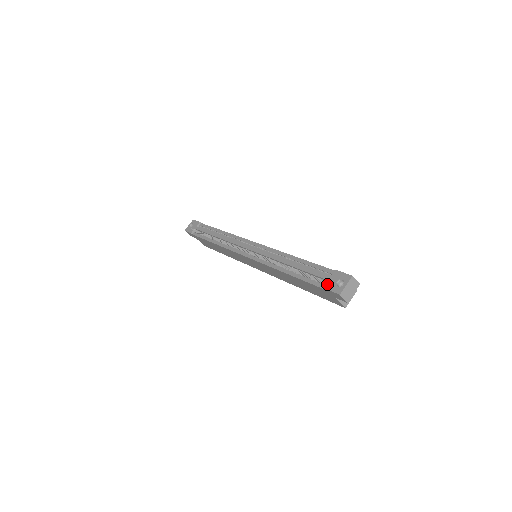
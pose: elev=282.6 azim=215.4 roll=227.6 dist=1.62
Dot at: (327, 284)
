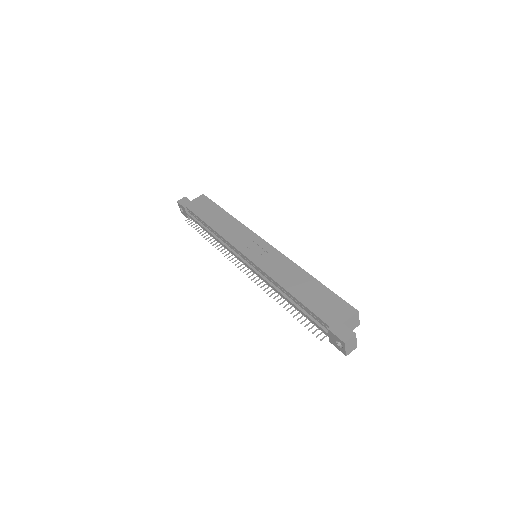
Dot at: (330, 341)
